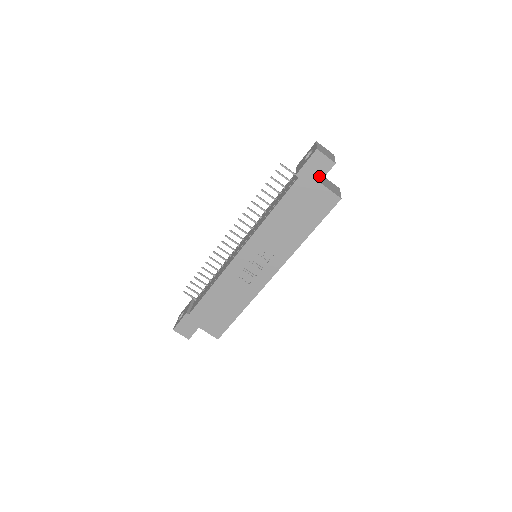
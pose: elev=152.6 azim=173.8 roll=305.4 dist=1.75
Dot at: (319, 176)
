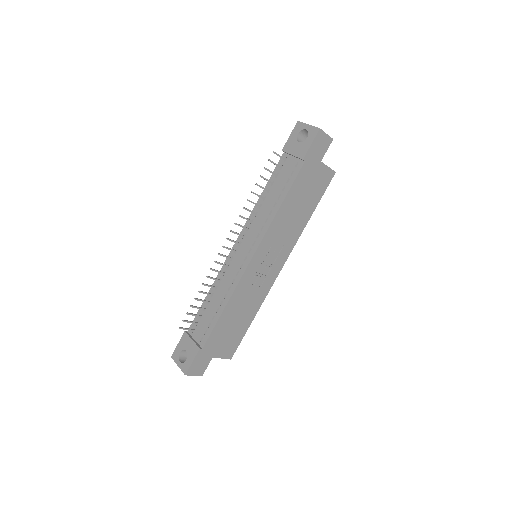
Dot at: (321, 155)
